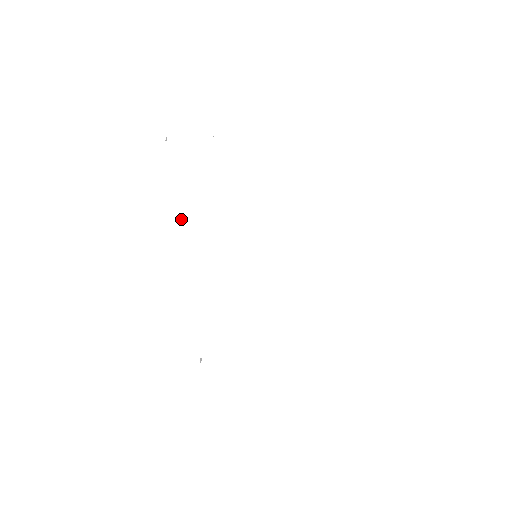
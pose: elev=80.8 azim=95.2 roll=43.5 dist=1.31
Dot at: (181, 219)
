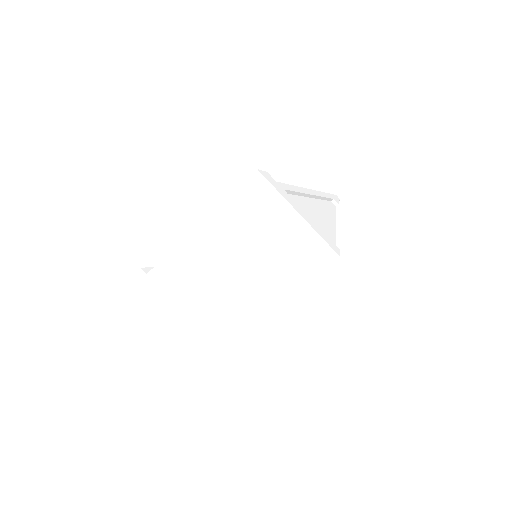
Dot at: (222, 325)
